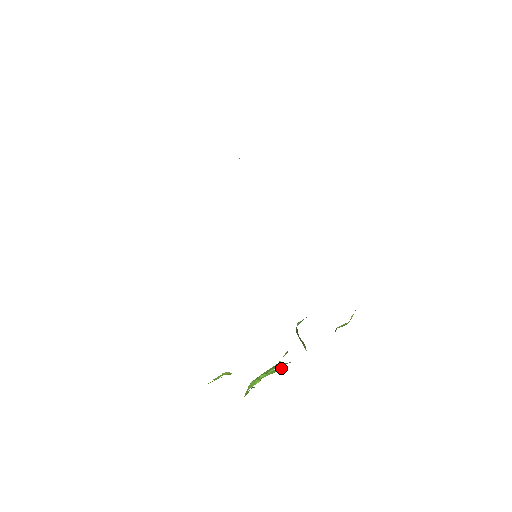
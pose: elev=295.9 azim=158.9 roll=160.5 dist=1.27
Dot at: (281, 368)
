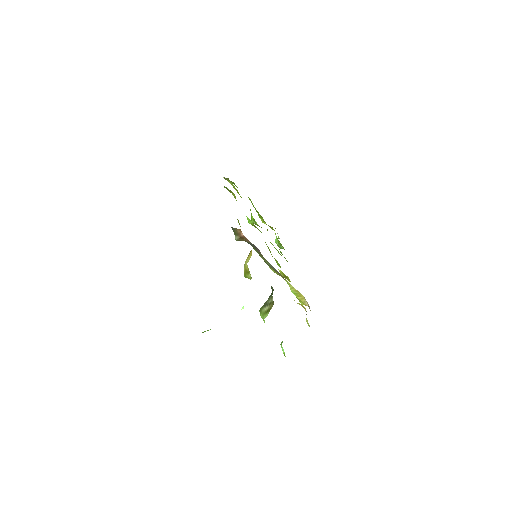
Dot at: occluded
